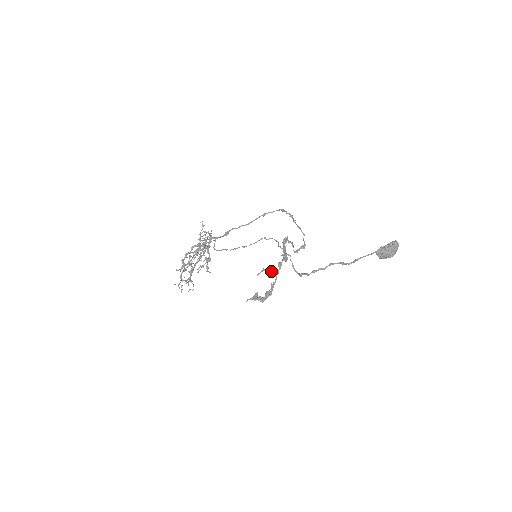
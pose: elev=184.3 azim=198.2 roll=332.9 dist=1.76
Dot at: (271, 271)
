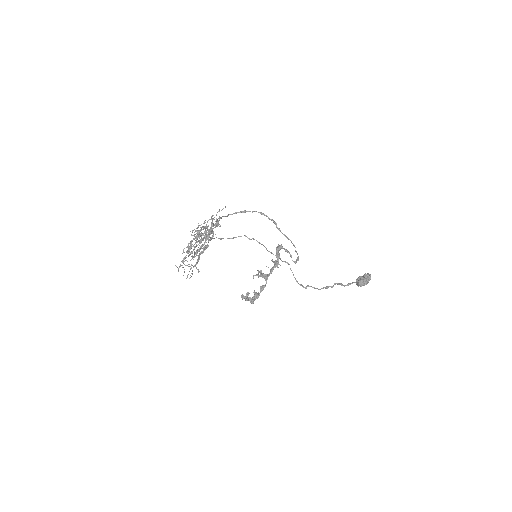
Dot at: (263, 274)
